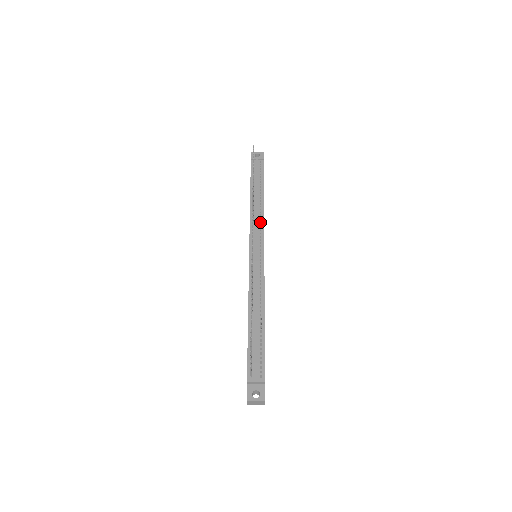
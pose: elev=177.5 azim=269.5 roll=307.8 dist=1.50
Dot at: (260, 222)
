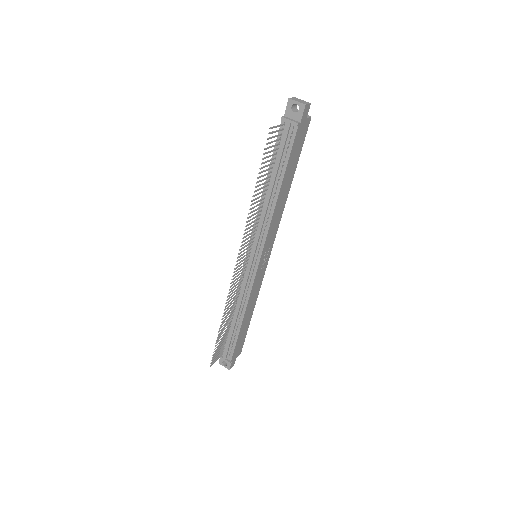
Dot at: (265, 227)
